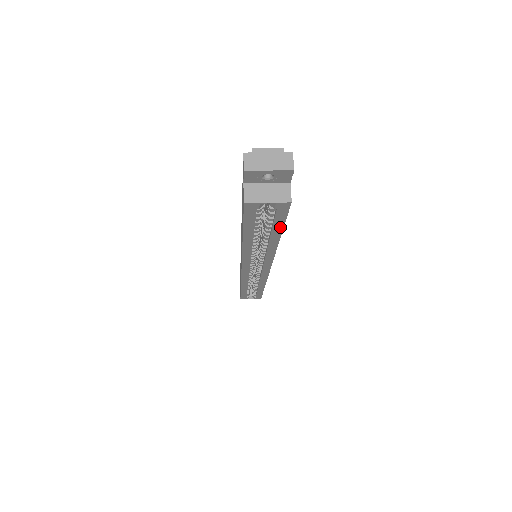
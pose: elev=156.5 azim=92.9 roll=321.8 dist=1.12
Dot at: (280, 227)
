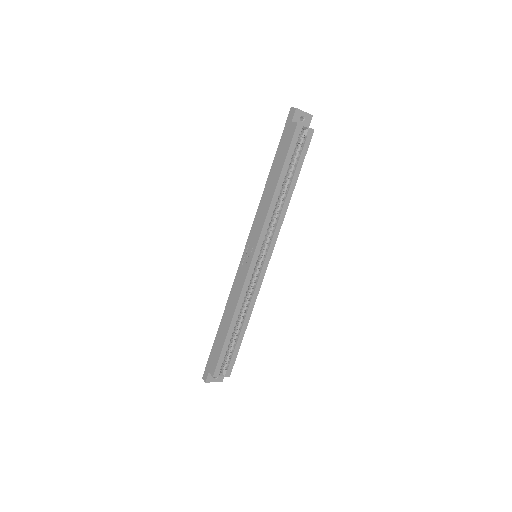
Dot at: (300, 166)
